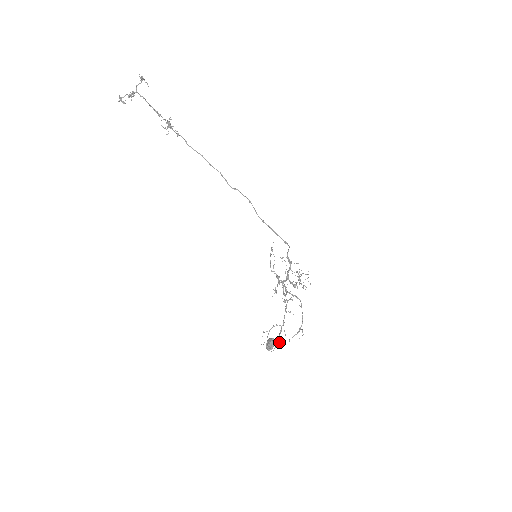
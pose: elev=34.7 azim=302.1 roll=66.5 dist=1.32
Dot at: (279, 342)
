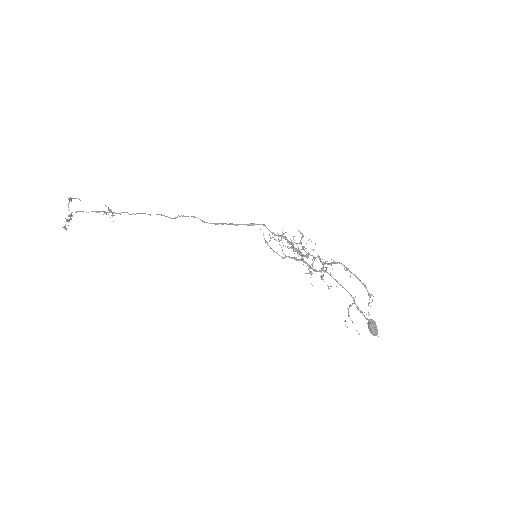
Dot at: occluded
